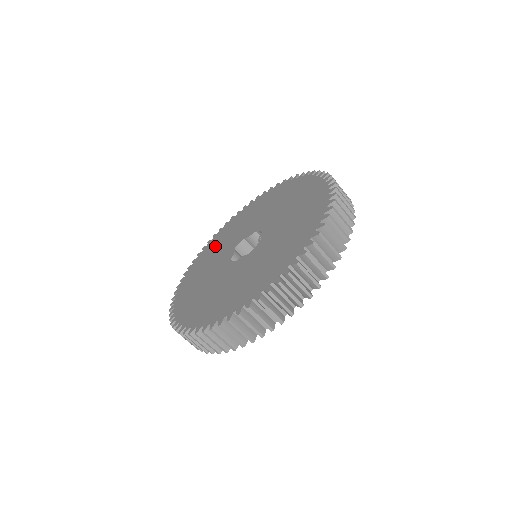
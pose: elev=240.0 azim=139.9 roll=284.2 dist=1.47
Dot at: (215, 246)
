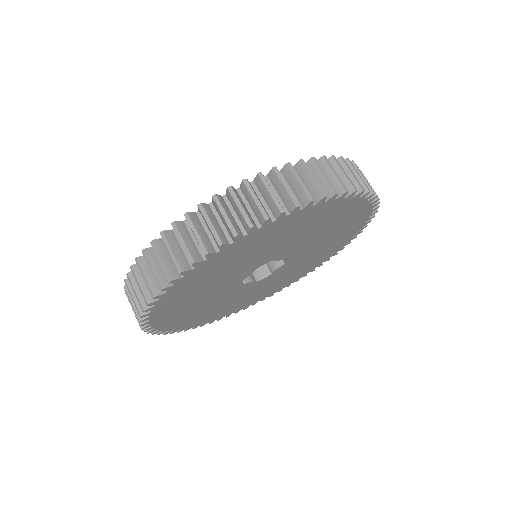
Dot at: occluded
